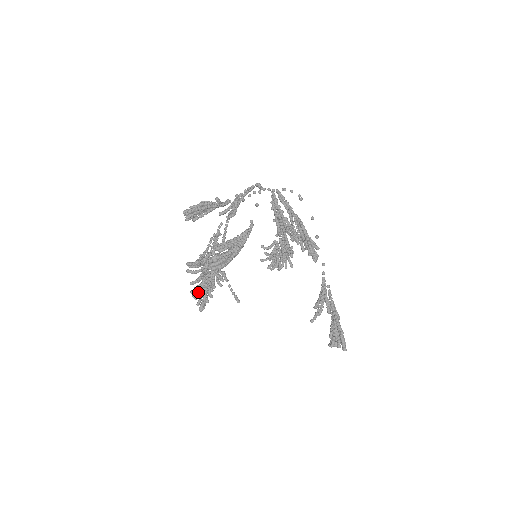
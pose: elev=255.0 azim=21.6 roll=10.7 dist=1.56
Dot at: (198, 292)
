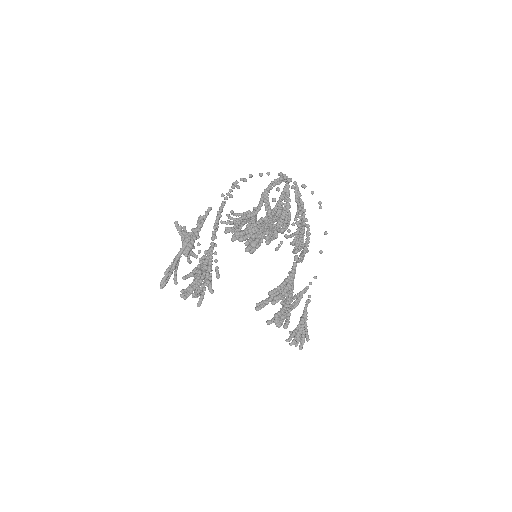
Dot at: (194, 296)
